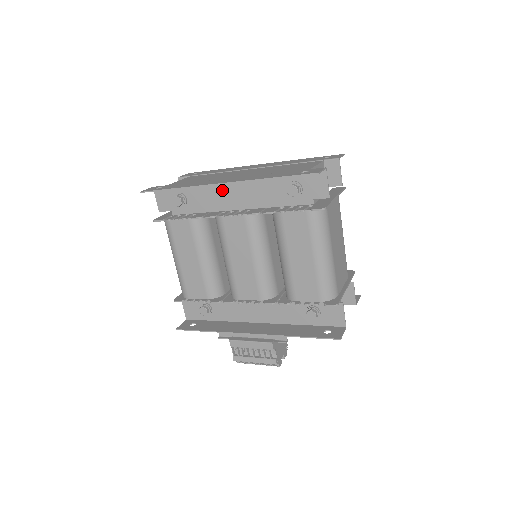
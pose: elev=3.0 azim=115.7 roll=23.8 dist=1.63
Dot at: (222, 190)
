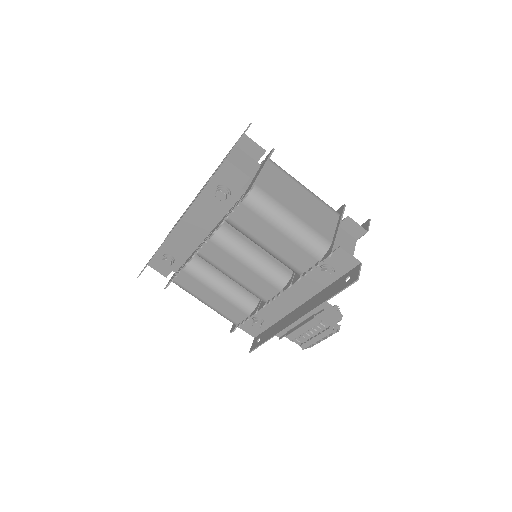
Dot at: (184, 232)
